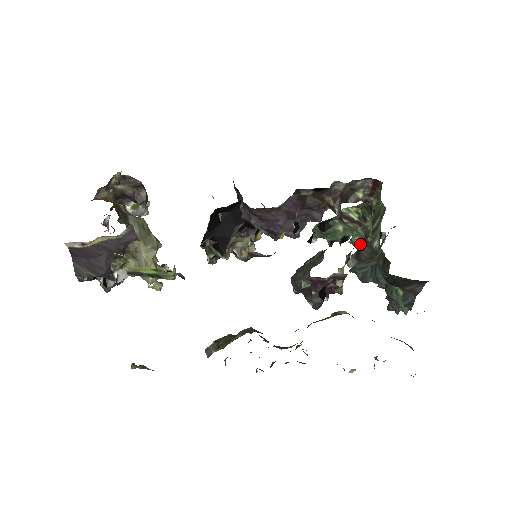
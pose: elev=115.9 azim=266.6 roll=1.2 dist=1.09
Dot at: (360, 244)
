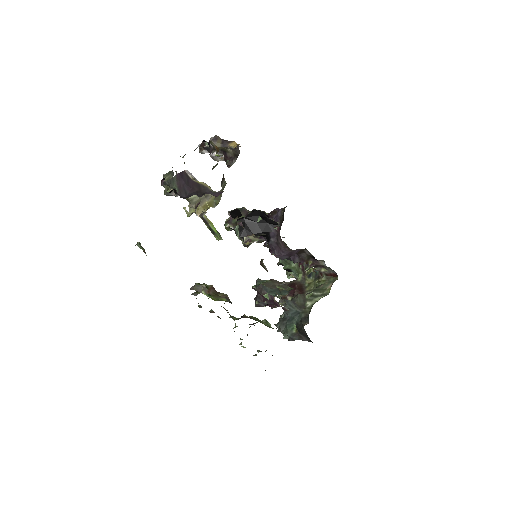
Dot at: (294, 282)
